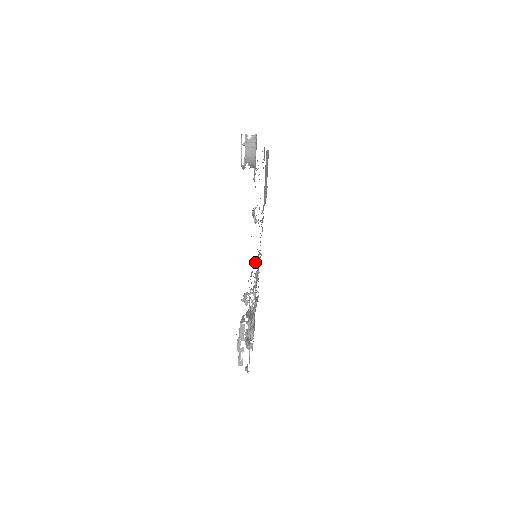
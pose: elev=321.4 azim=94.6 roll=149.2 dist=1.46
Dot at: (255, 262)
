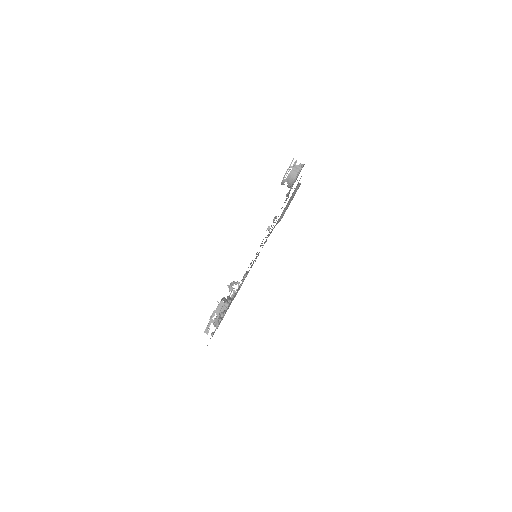
Dot at: occluded
